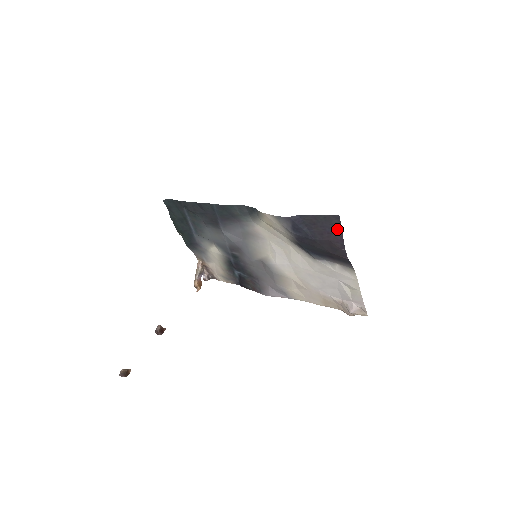
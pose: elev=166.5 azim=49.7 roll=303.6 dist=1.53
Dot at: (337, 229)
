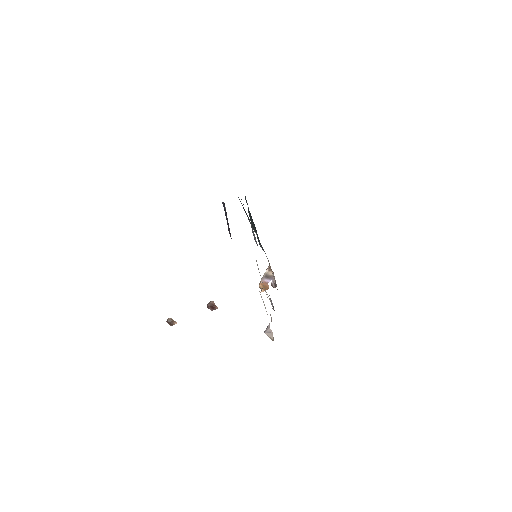
Dot at: occluded
